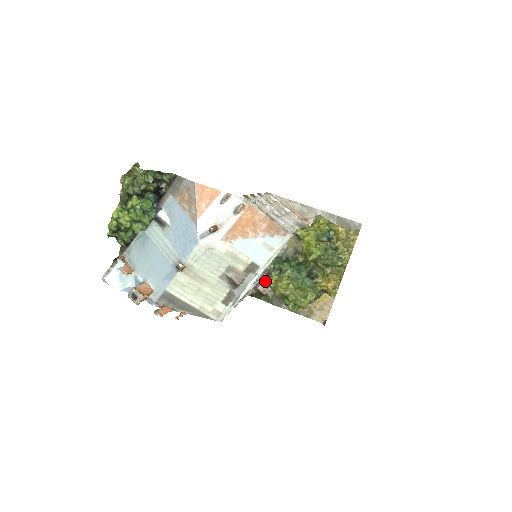
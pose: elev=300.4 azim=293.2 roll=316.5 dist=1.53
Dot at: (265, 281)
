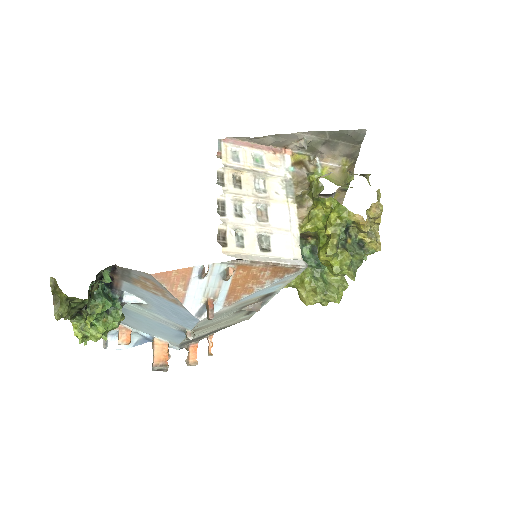
Dot at: occluded
